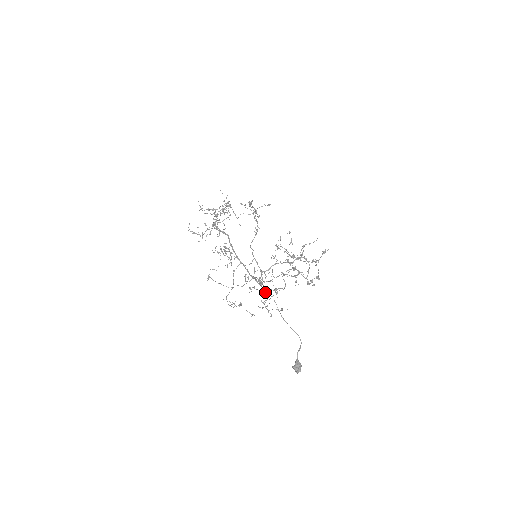
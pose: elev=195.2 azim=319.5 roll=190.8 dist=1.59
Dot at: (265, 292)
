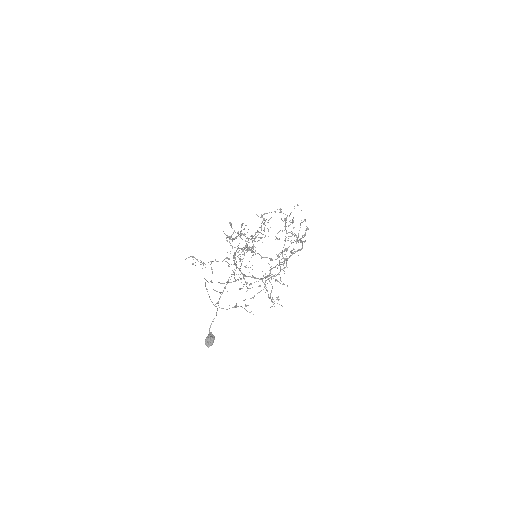
Dot at: occluded
